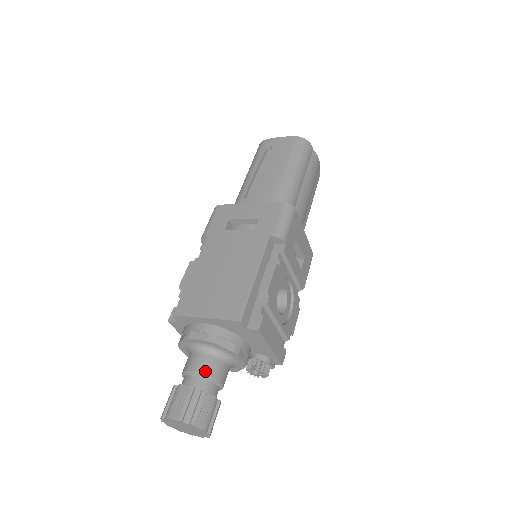
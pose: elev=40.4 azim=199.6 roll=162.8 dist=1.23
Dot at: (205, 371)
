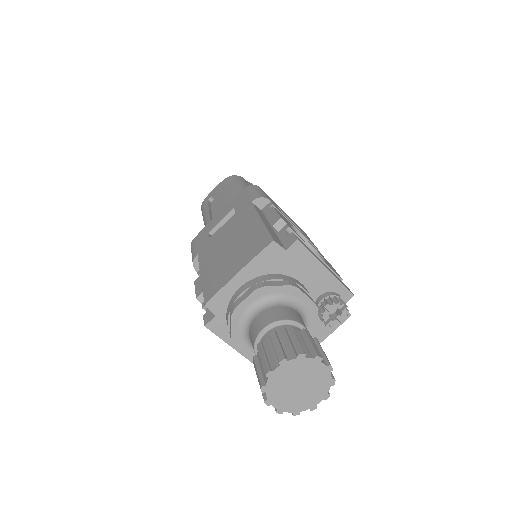
Dot at: (275, 318)
